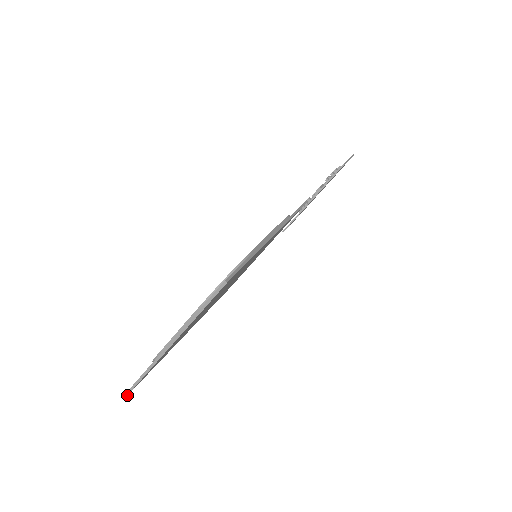
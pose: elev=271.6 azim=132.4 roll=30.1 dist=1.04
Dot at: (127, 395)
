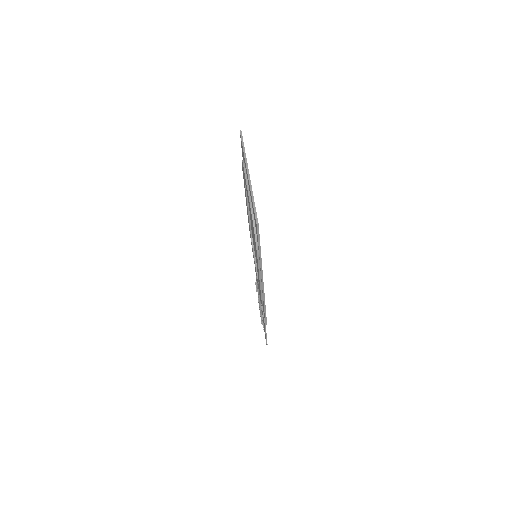
Dot at: (258, 226)
